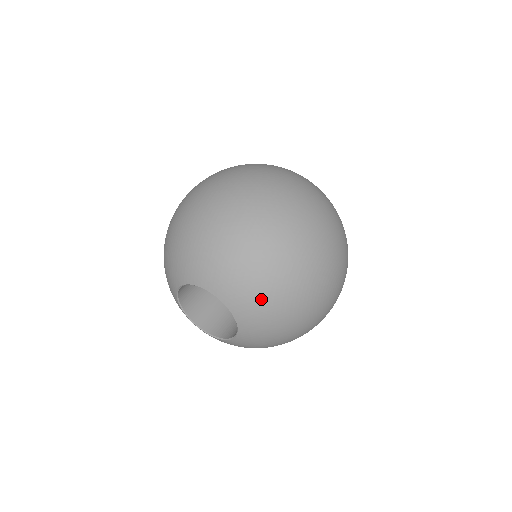
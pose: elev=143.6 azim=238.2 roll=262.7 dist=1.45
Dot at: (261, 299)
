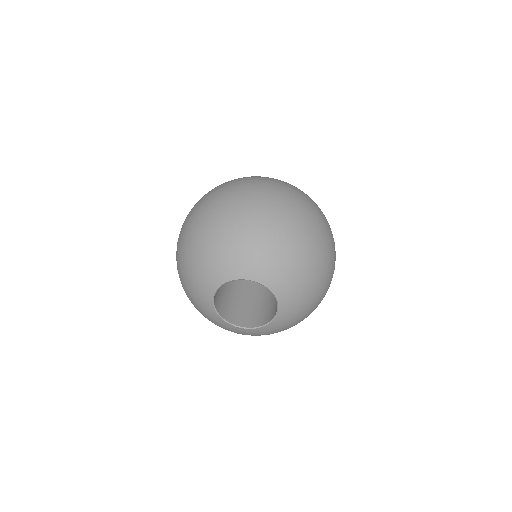
Dot at: (298, 277)
